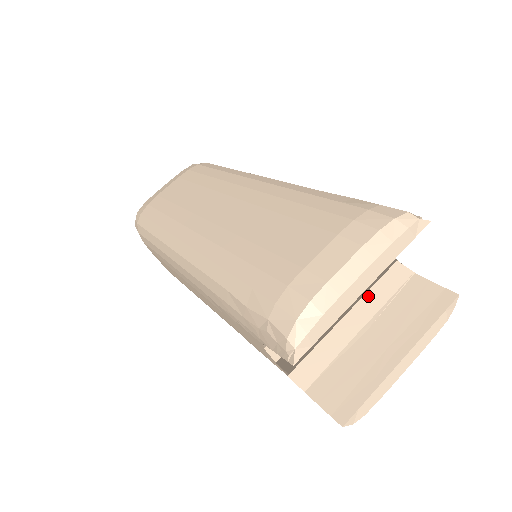
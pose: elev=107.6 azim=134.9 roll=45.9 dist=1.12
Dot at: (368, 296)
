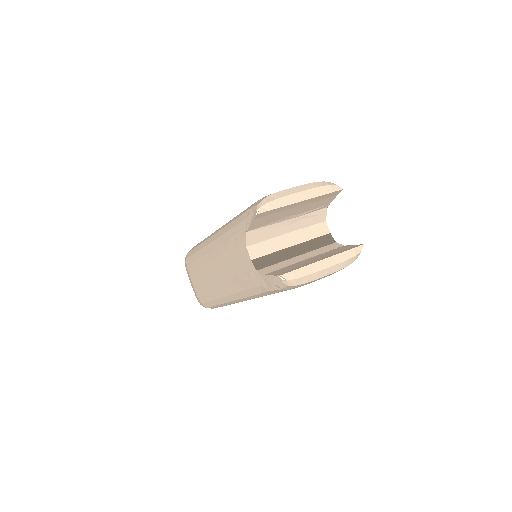
Dot at: (314, 251)
